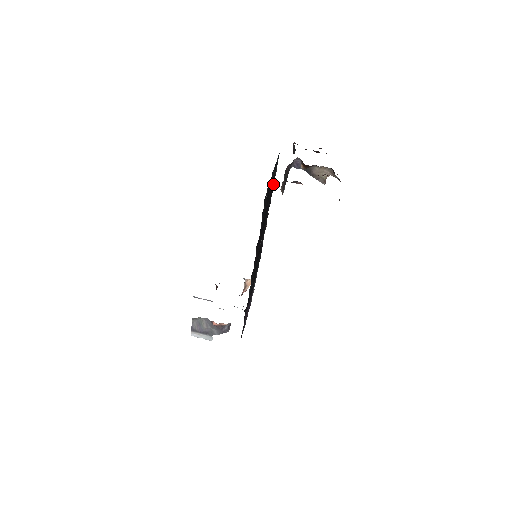
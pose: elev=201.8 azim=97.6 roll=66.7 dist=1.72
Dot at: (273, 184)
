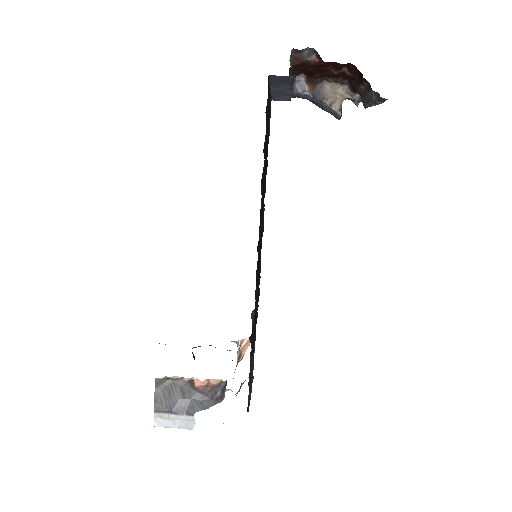
Dot at: occluded
